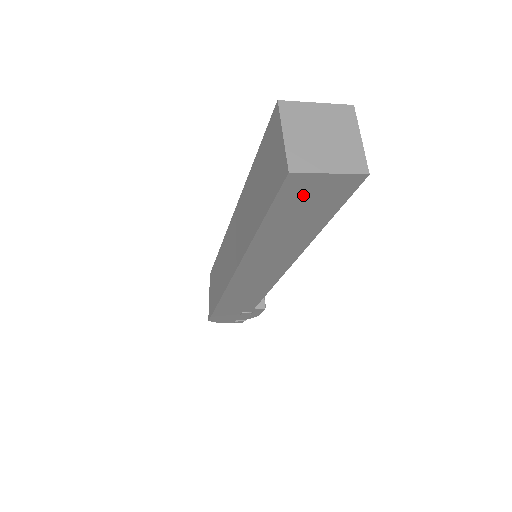
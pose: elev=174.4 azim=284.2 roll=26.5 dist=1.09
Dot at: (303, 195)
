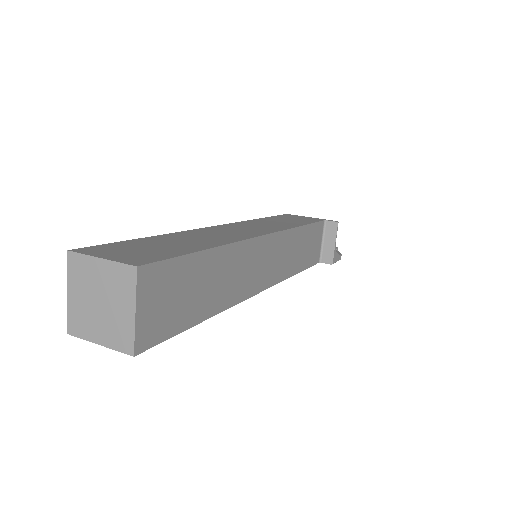
Dot at: occluded
